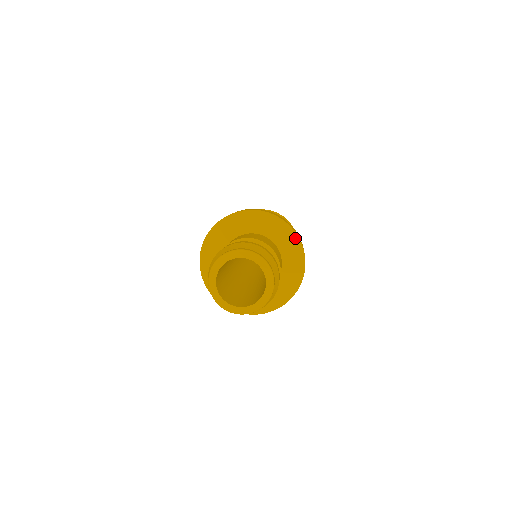
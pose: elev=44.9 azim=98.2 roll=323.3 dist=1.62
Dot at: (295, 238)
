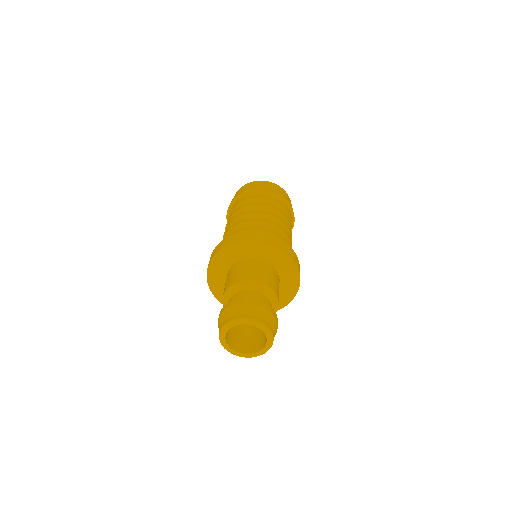
Dot at: (292, 263)
